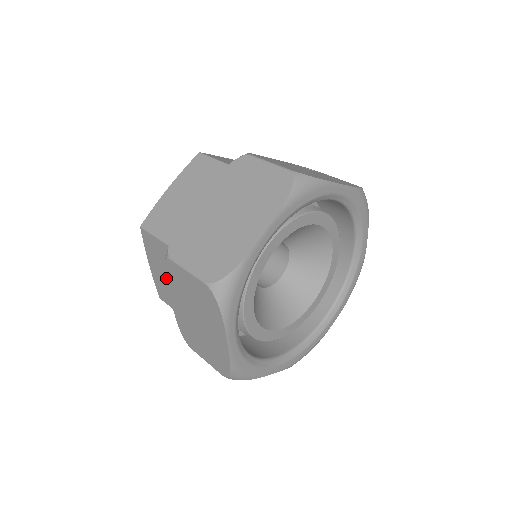
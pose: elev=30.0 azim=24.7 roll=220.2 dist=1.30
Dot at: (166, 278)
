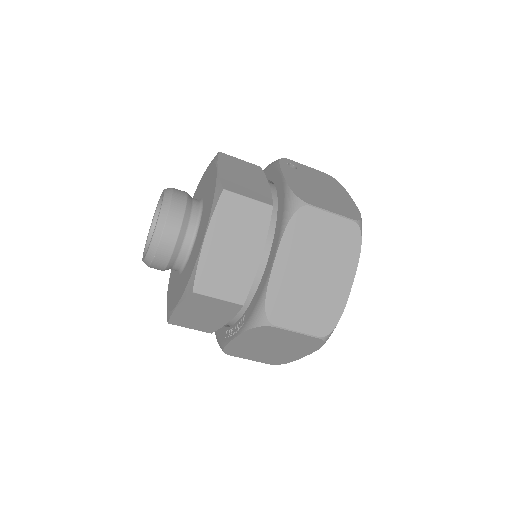
Dot at: (246, 332)
